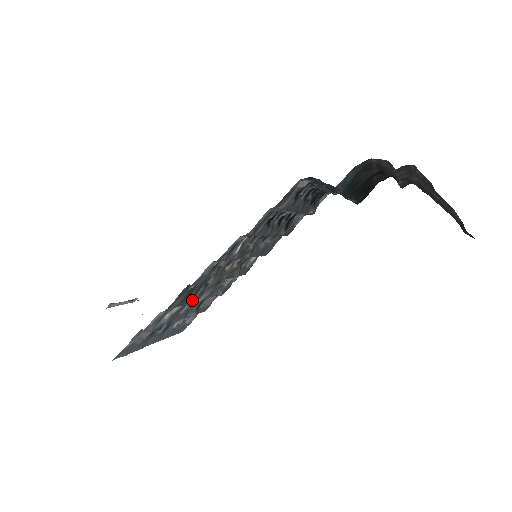
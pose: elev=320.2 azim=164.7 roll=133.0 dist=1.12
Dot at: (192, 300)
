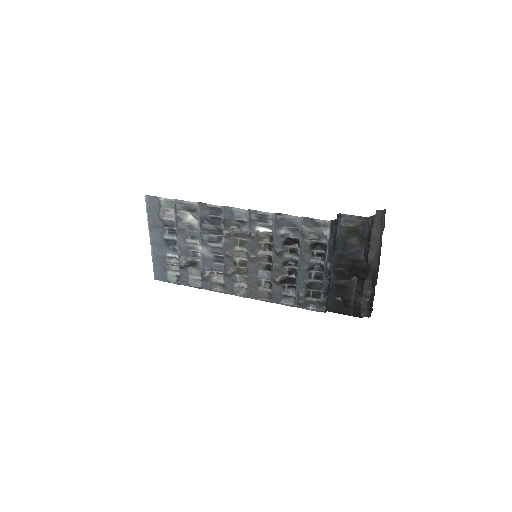
Dot at: (204, 234)
